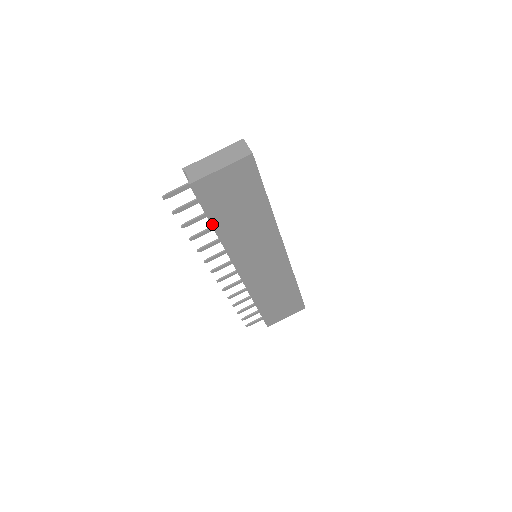
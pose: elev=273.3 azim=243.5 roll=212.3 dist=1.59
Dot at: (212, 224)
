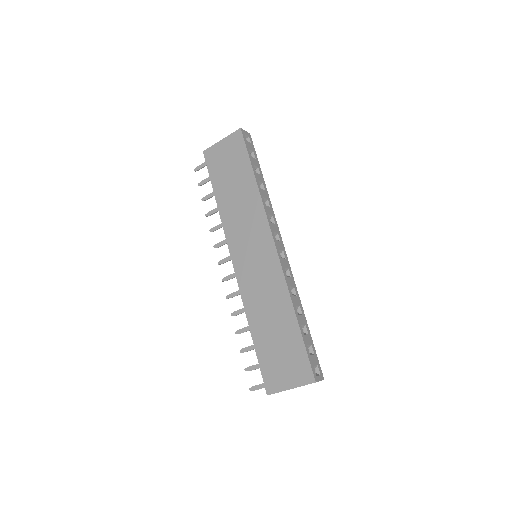
Dot at: occluded
